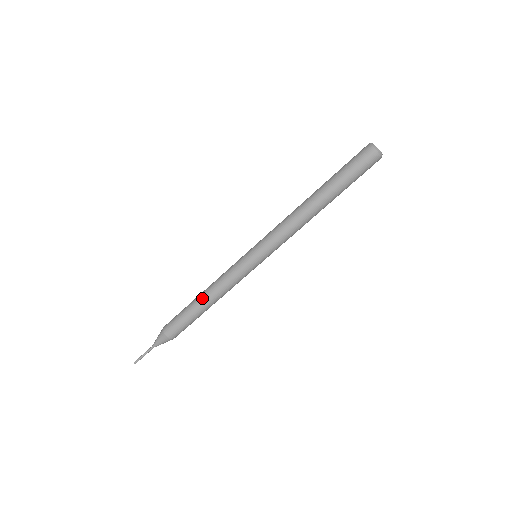
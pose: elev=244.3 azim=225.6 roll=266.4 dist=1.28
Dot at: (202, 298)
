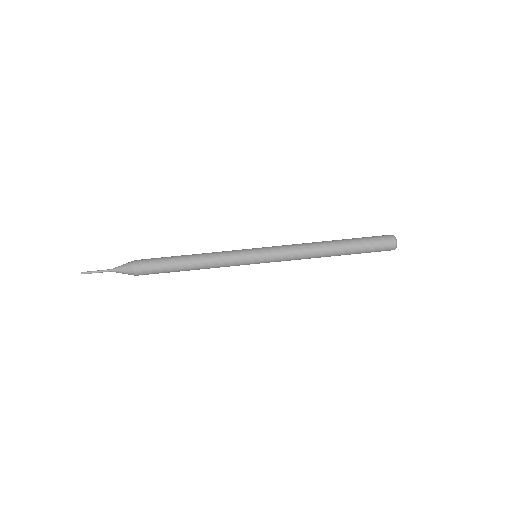
Dot at: (190, 265)
